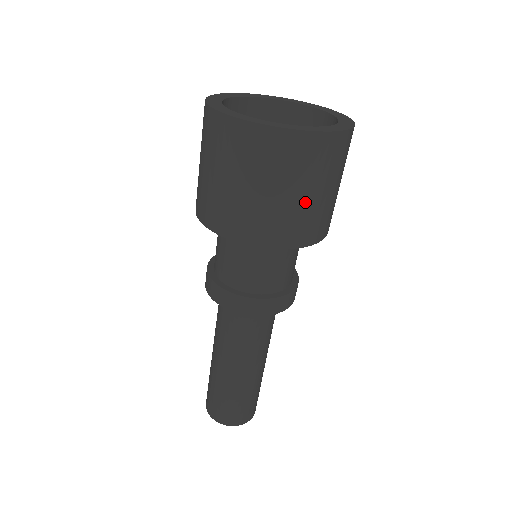
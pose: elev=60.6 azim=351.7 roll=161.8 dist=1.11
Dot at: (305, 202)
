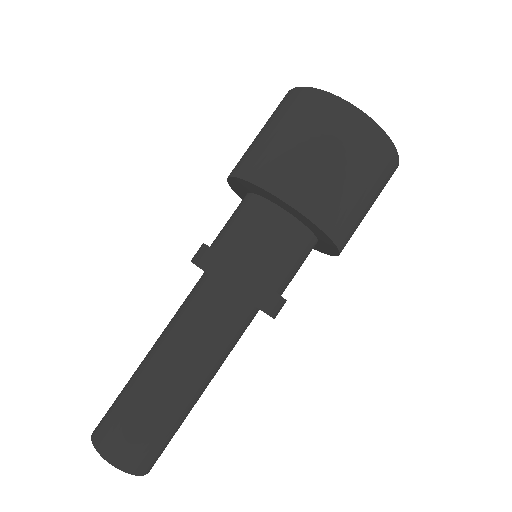
Dot at: (302, 153)
